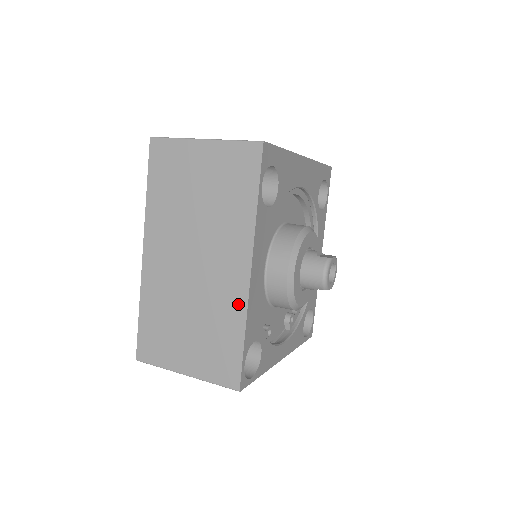
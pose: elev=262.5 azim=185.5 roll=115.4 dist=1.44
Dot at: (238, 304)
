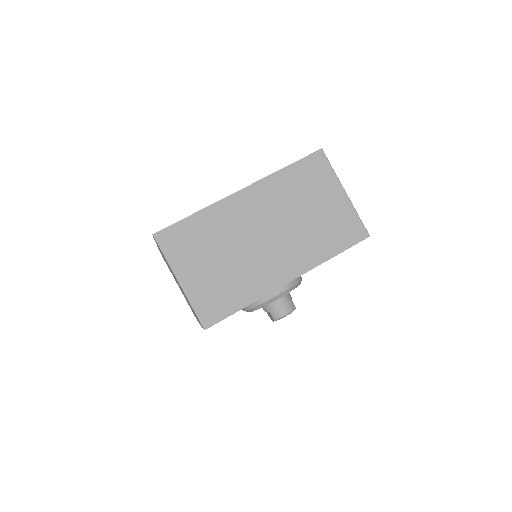
Dot at: (263, 287)
